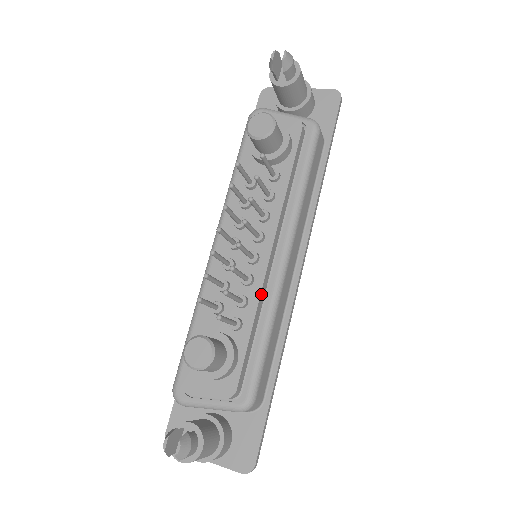
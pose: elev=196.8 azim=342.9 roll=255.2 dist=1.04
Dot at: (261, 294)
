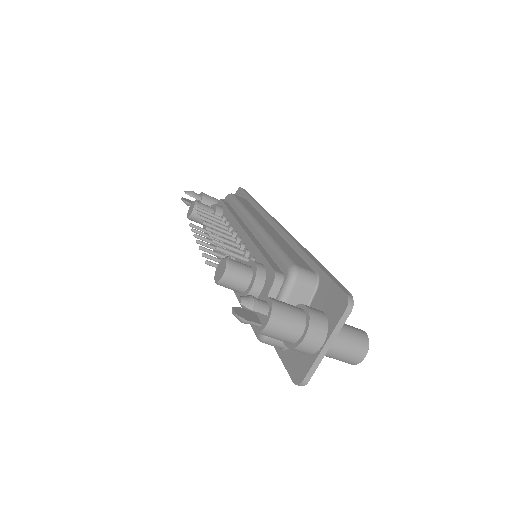
Dot at: (252, 240)
